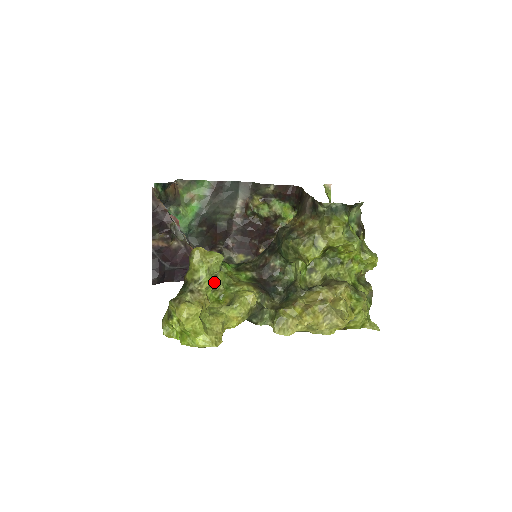
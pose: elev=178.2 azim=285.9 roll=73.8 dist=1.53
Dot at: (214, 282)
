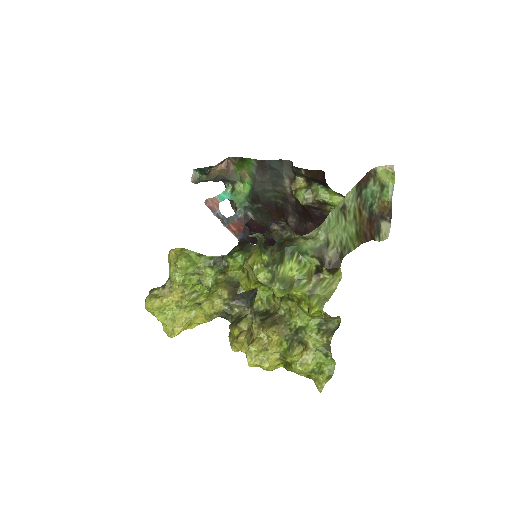
Dot at: (199, 278)
